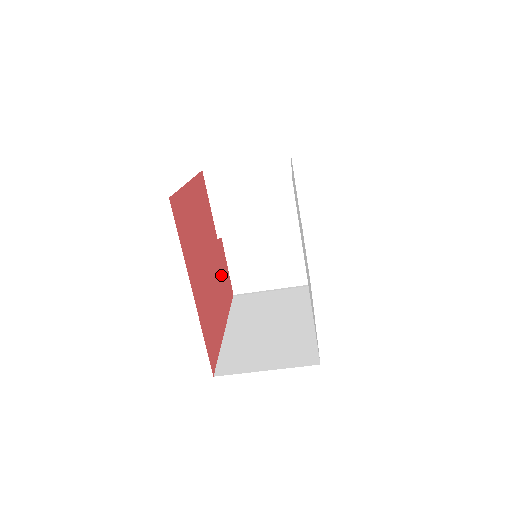
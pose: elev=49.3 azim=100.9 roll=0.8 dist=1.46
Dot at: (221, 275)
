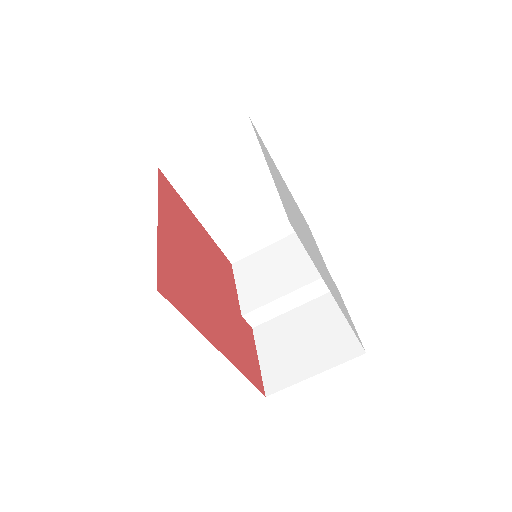
Dot at: (236, 333)
